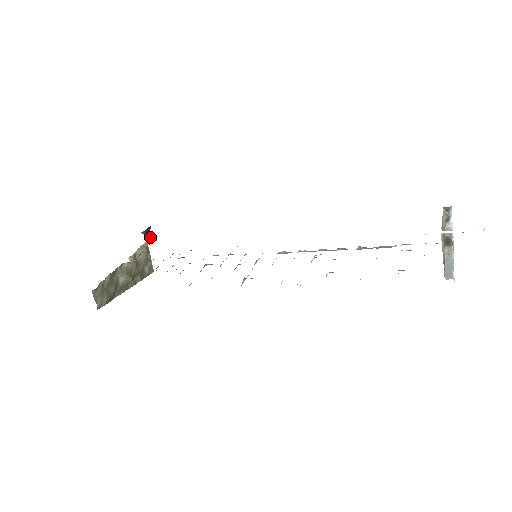
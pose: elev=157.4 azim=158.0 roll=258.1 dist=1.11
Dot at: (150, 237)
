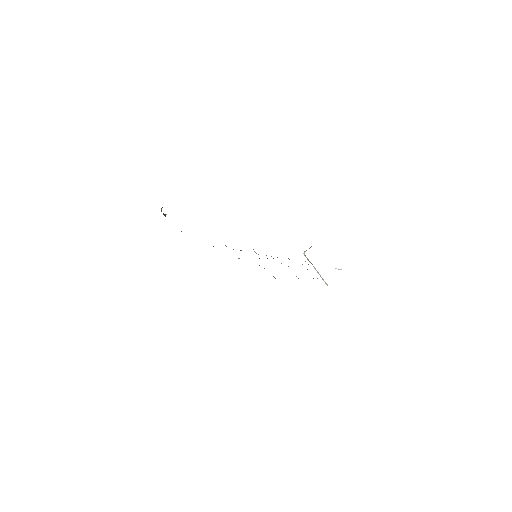
Dot at: (161, 211)
